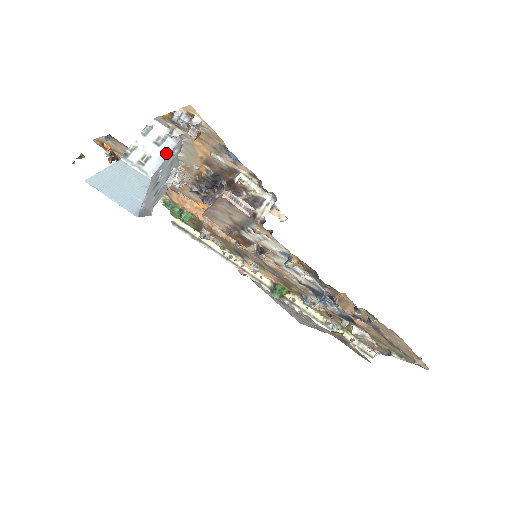
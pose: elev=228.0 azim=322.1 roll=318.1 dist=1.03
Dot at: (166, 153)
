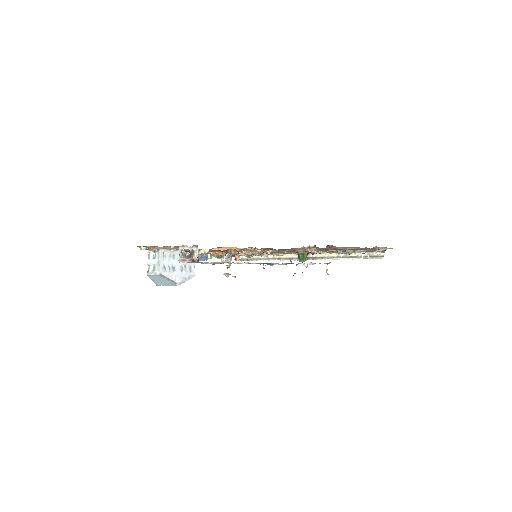
Dot at: (158, 259)
